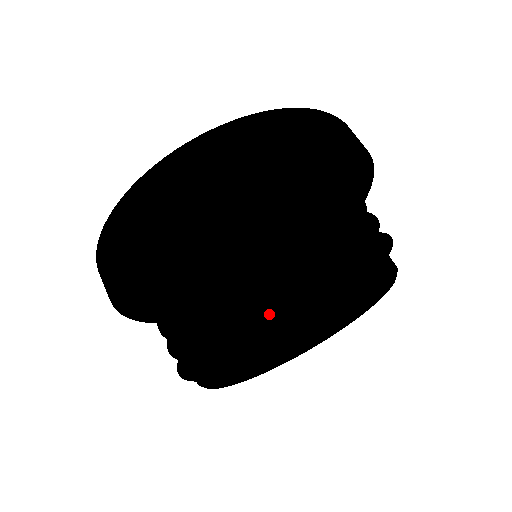
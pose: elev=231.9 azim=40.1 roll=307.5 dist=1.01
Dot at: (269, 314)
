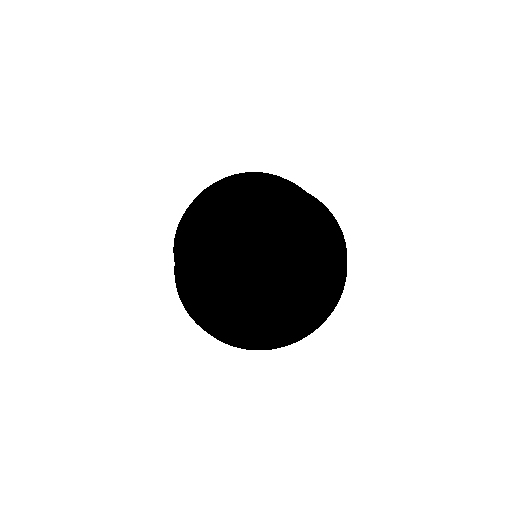
Dot at: (189, 206)
